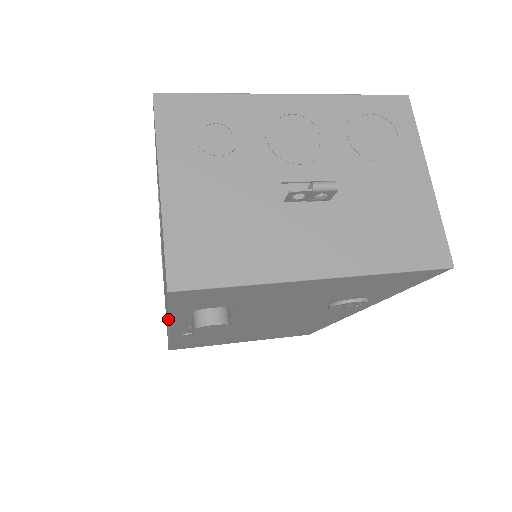
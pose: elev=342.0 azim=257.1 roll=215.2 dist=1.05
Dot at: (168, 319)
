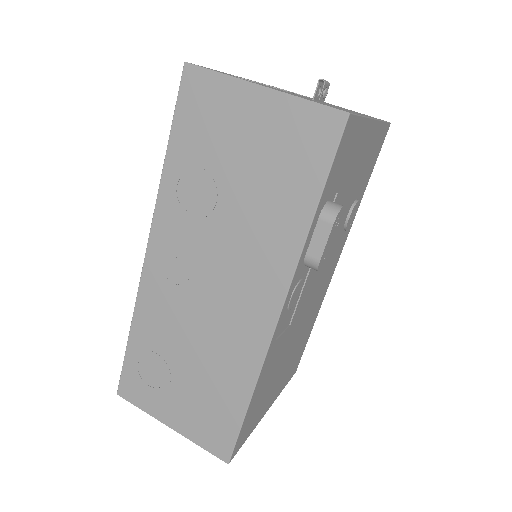
Dot at: (306, 239)
